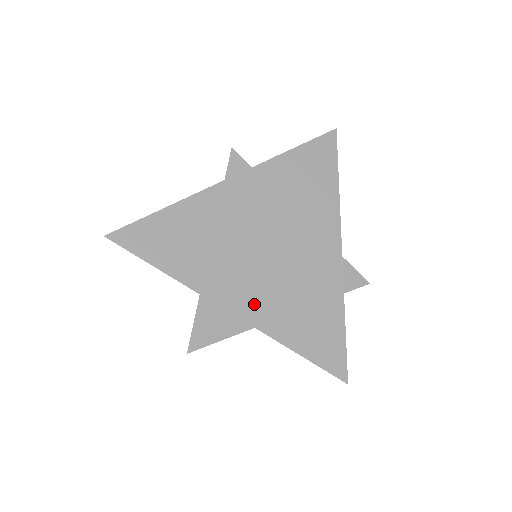
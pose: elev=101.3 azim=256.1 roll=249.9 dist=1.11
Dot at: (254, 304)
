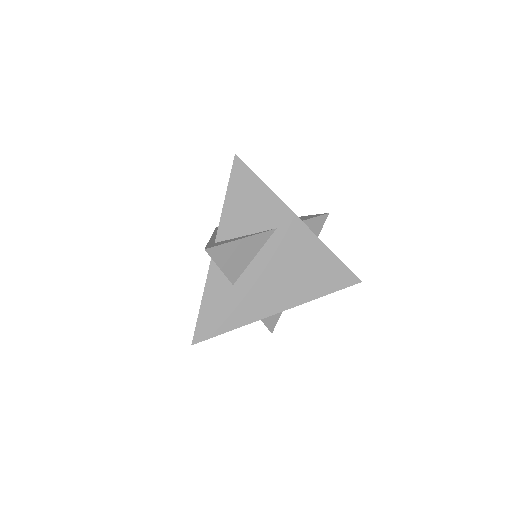
Dot at: (287, 297)
